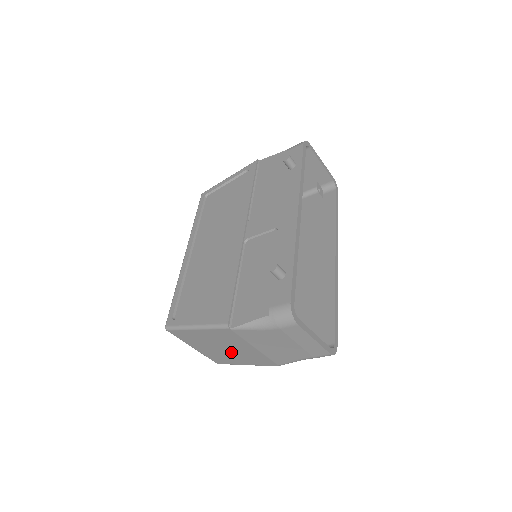
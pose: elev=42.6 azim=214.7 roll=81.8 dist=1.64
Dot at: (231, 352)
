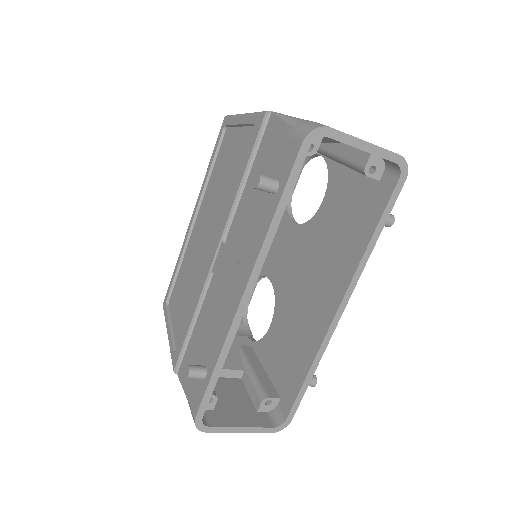
Dot at: occluded
